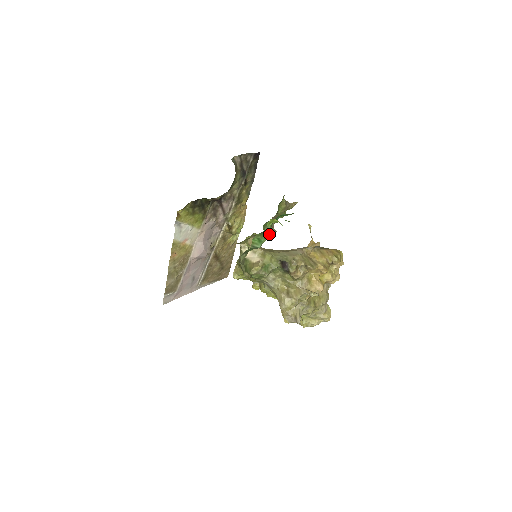
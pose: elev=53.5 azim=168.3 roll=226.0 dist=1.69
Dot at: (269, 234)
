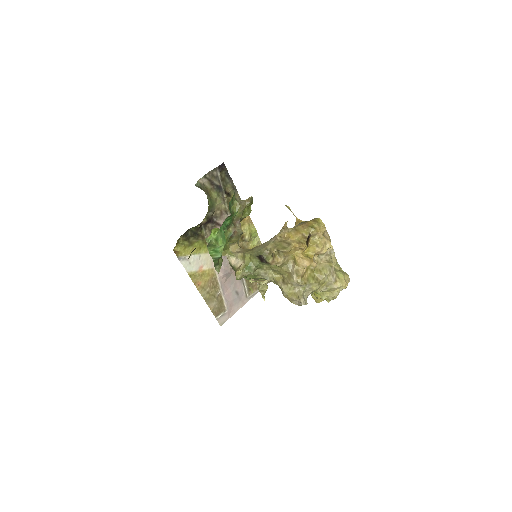
Dot at: (225, 241)
